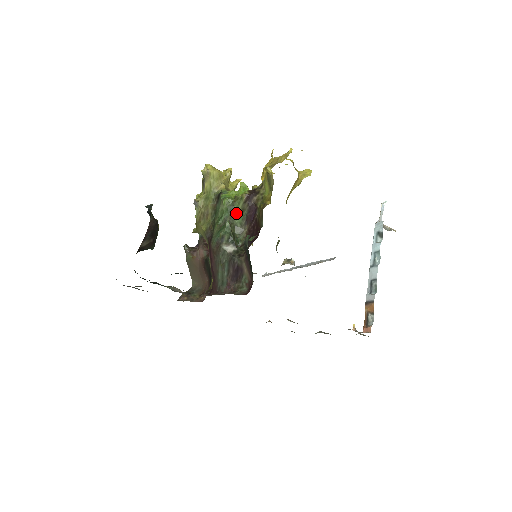
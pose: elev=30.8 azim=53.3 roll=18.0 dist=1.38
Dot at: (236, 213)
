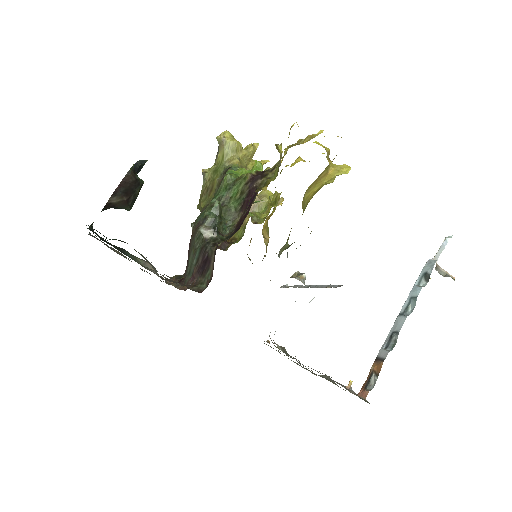
Dot at: (234, 194)
